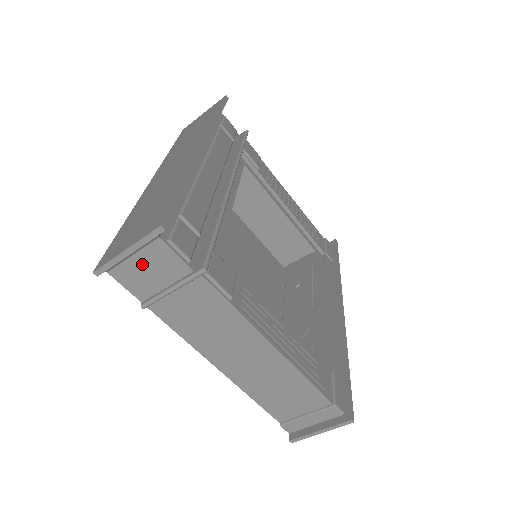
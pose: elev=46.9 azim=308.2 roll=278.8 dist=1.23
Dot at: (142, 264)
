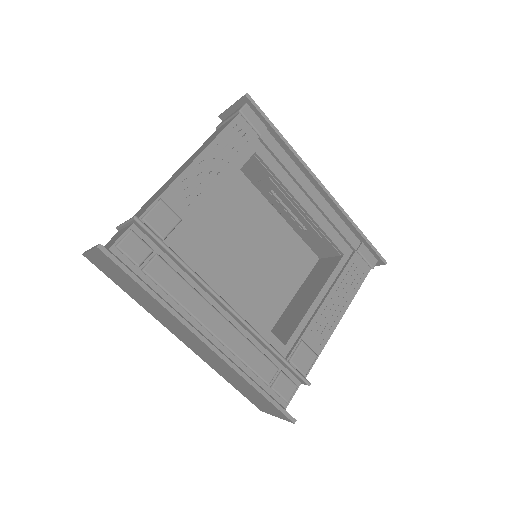
Dot at: occluded
